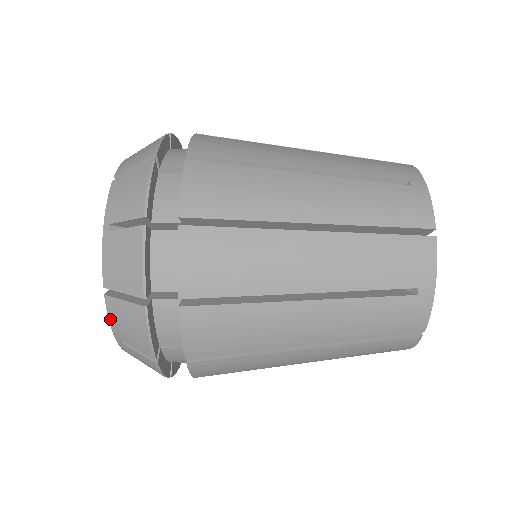
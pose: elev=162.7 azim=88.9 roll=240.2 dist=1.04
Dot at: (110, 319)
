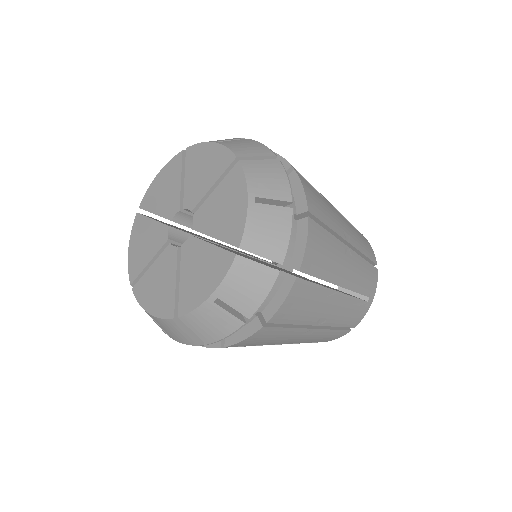
Dot at: (227, 277)
